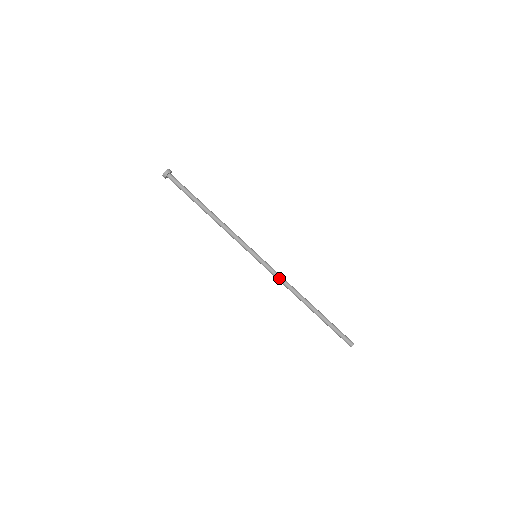
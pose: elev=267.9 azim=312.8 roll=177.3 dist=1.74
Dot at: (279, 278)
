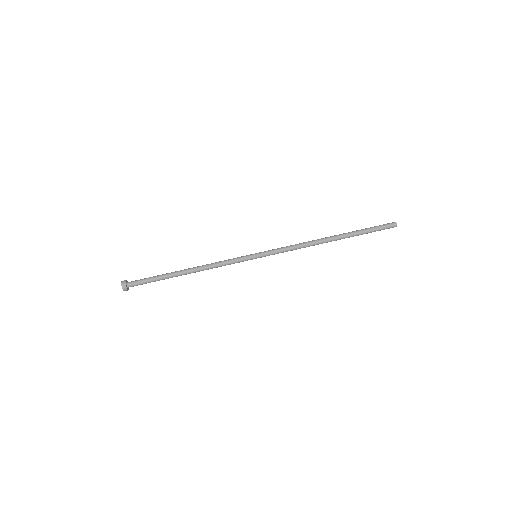
Dot at: (290, 246)
